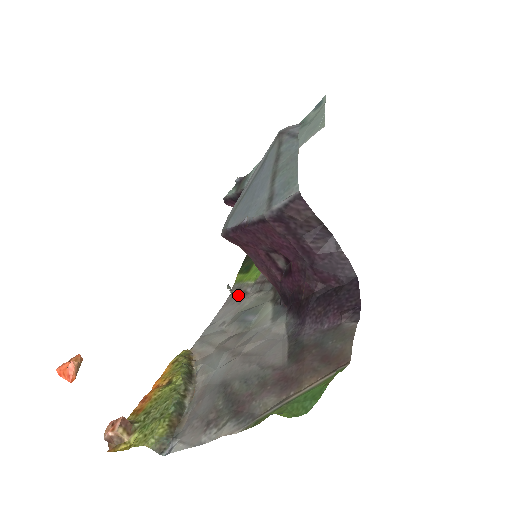
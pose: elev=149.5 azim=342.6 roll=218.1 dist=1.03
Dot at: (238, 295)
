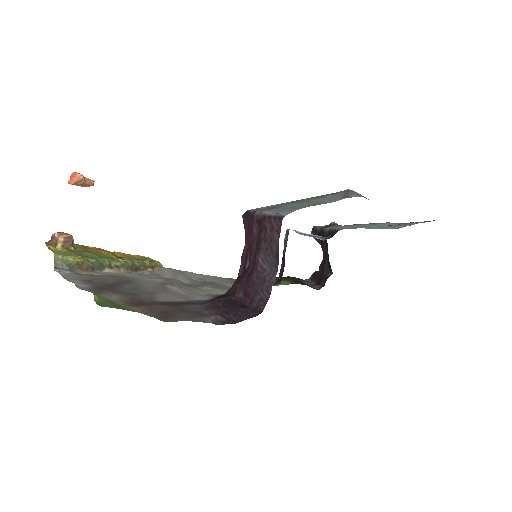
Dot at: occluded
